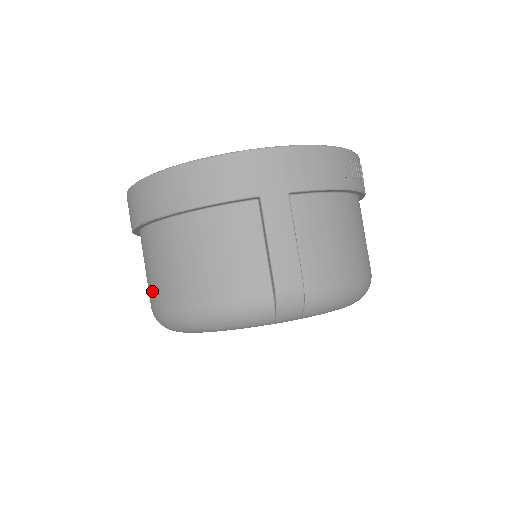
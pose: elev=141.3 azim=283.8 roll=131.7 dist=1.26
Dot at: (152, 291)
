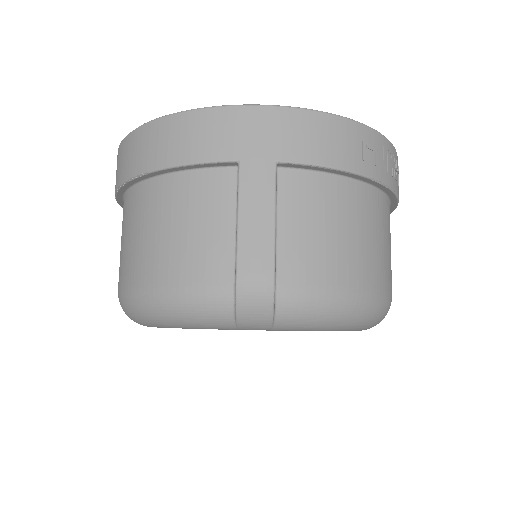
Dot at: (119, 270)
